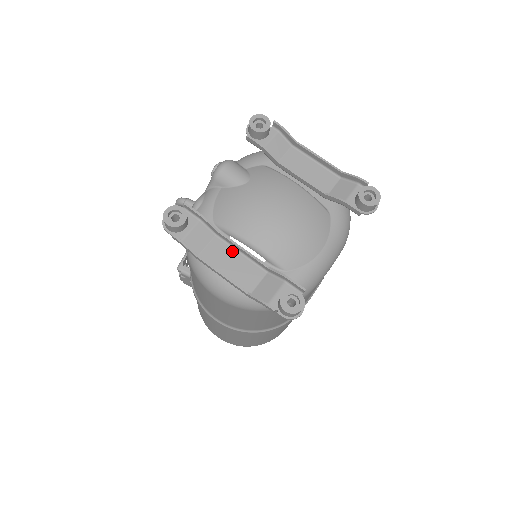
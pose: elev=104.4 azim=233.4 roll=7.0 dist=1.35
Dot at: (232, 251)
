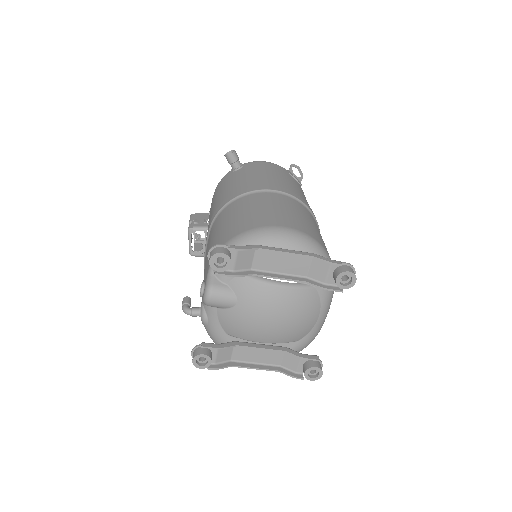
Dot at: occluded
